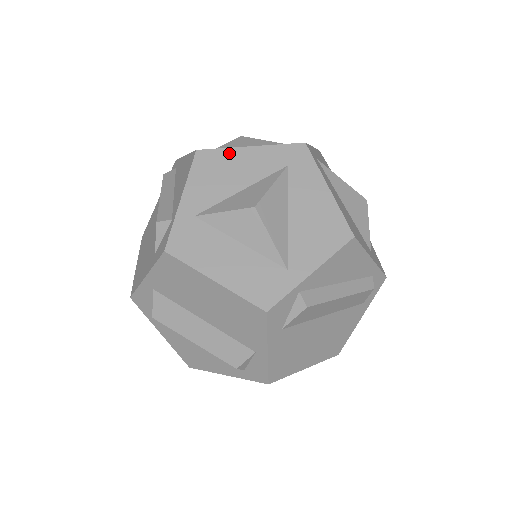
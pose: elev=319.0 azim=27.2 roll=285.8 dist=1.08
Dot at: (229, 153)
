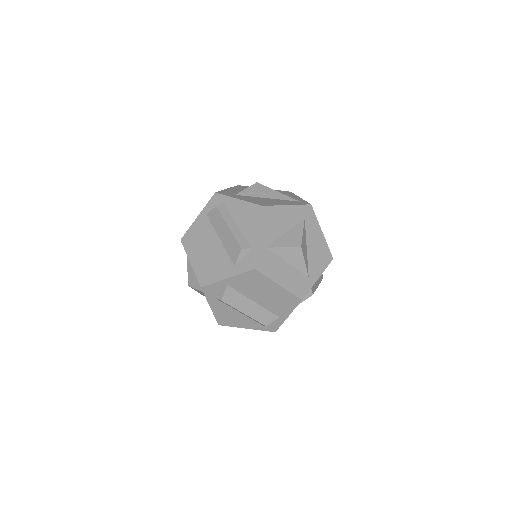
Dot at: (278, 209)
